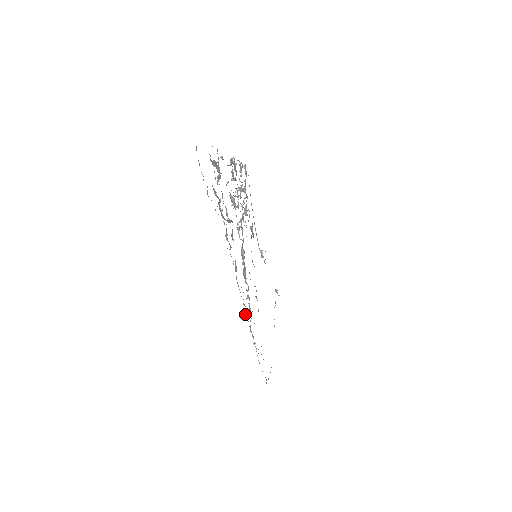
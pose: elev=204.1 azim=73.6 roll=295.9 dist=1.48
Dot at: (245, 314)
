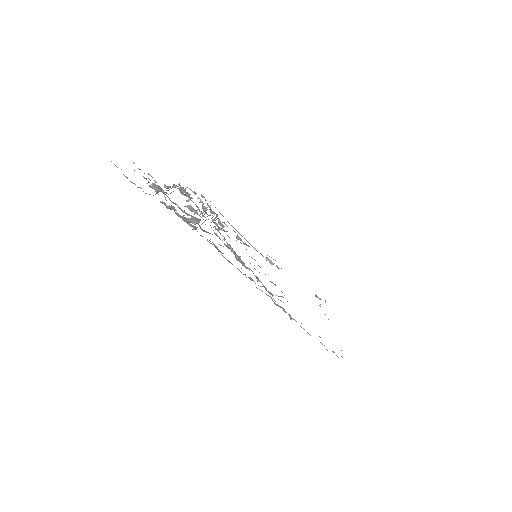
Dot at: (256, 287)
